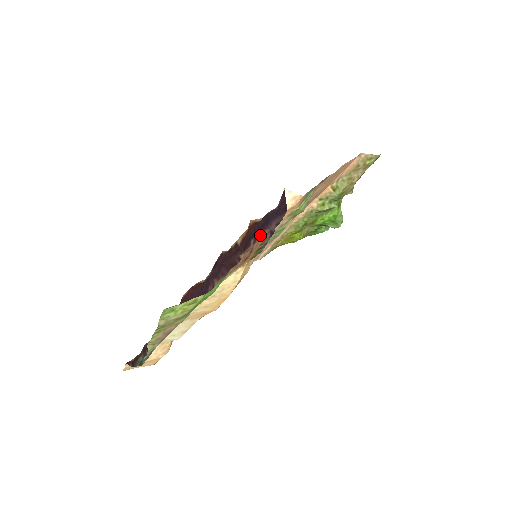
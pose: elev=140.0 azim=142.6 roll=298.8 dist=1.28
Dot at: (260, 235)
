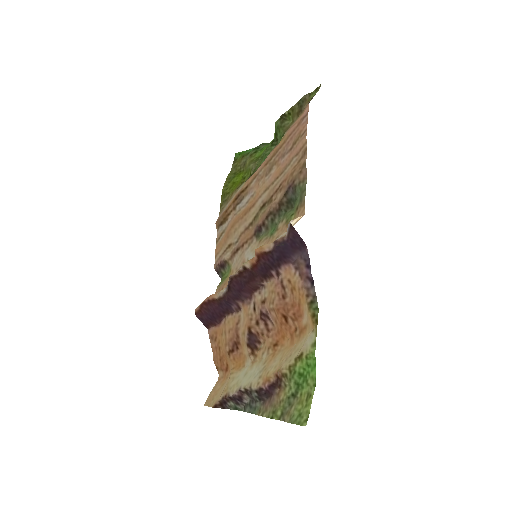
Dot at: (282, 269)
